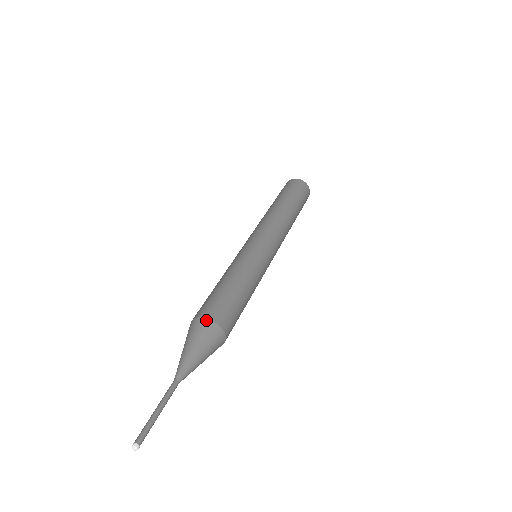
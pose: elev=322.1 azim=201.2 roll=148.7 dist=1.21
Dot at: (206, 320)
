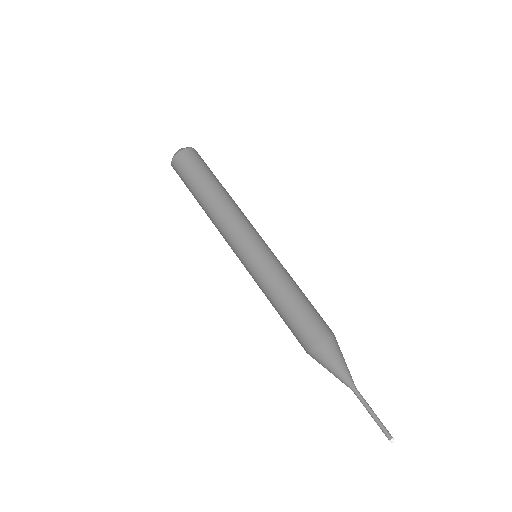
Dot at: (316, 348)
